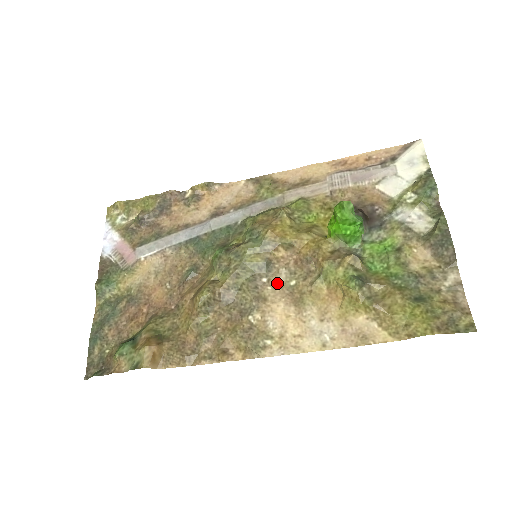
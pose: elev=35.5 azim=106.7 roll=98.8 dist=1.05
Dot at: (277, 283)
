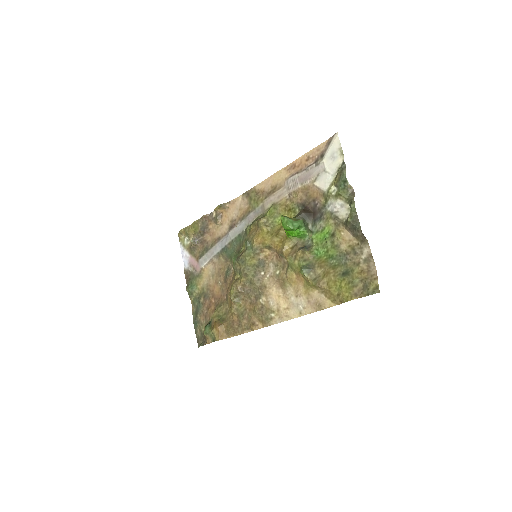
Dot at: (269, 274)
